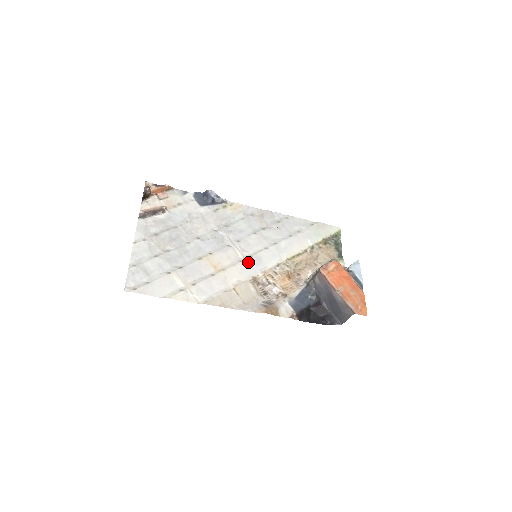
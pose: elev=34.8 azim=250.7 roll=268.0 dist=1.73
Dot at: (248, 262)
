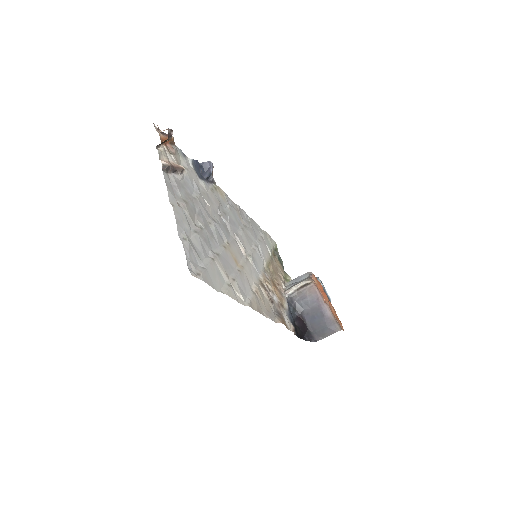
Dot at: (251, 262)
